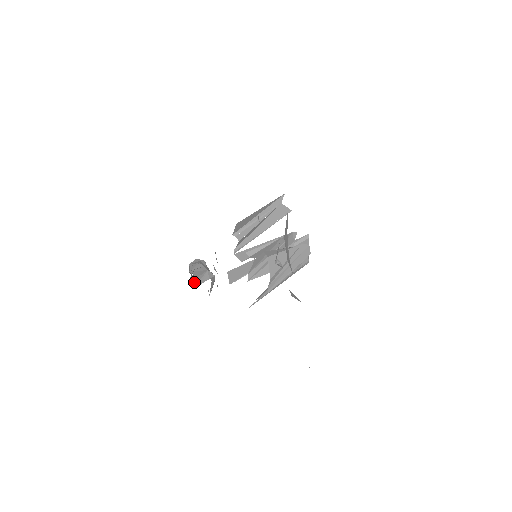
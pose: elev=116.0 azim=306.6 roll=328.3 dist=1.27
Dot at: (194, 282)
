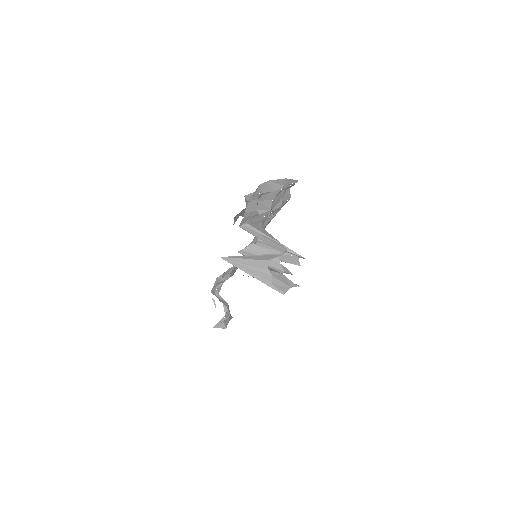
Dot at: (214, 292)
